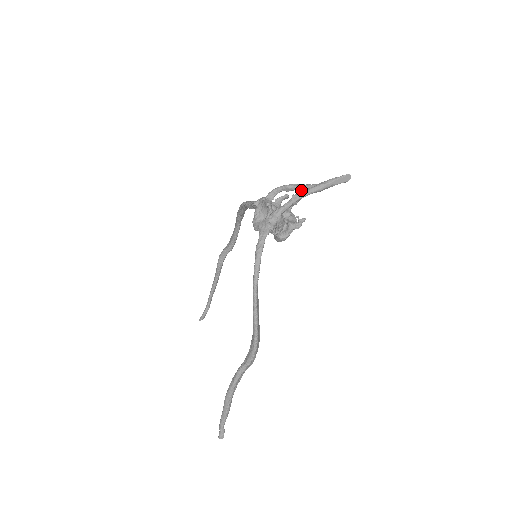
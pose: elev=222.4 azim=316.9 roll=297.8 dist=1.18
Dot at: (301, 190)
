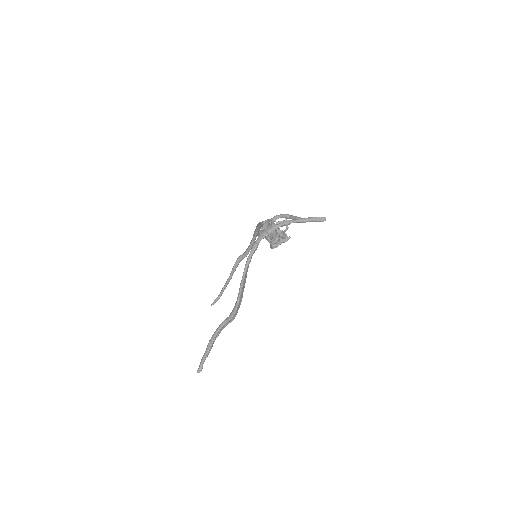
Dot at: (293, 219)
